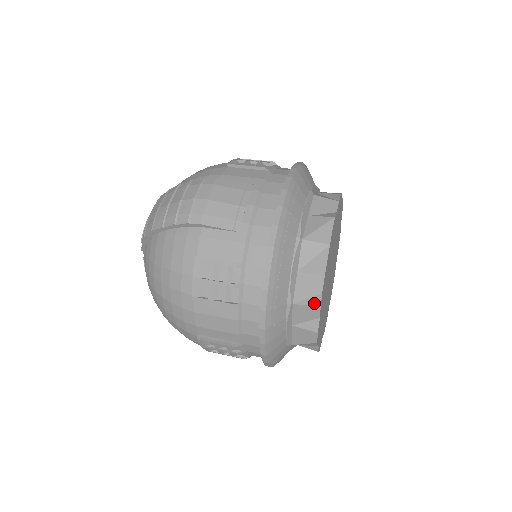
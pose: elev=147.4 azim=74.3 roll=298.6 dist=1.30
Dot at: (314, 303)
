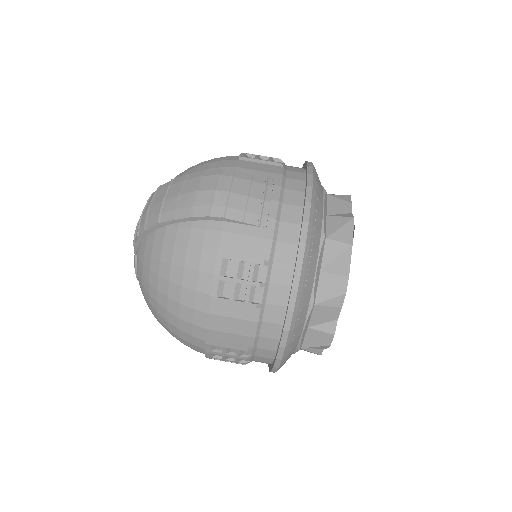
Dot at: (336, 304)
